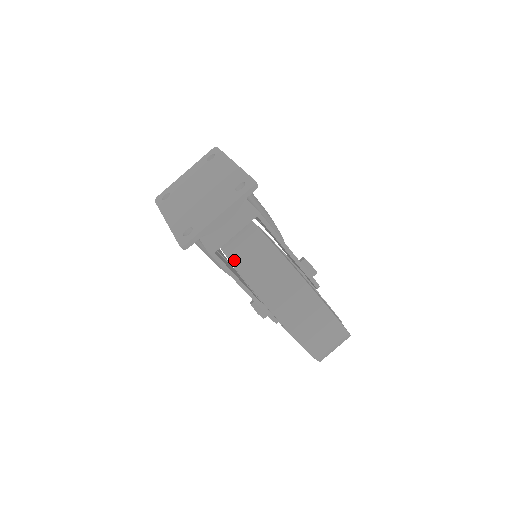
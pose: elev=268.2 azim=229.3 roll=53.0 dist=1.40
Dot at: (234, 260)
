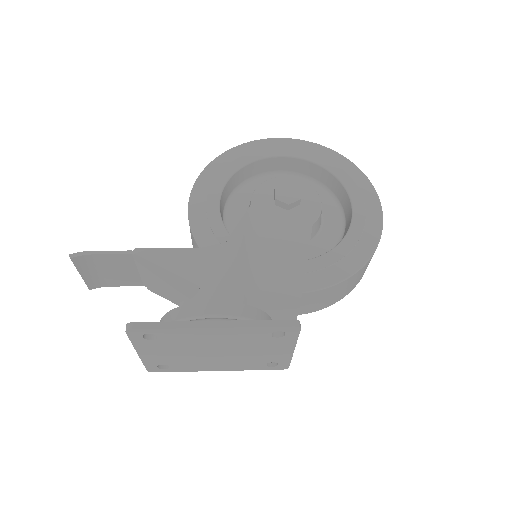
Dot at: (306, 313)
